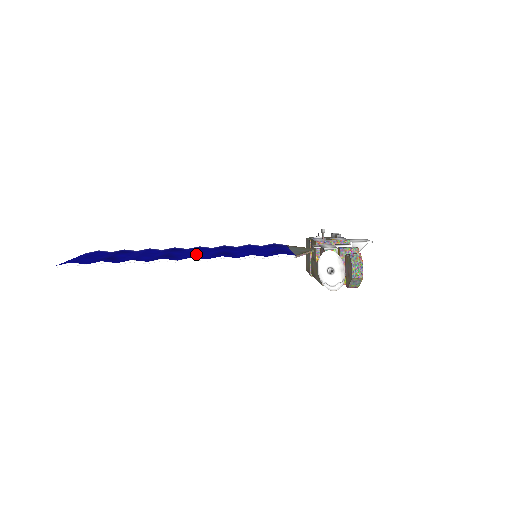
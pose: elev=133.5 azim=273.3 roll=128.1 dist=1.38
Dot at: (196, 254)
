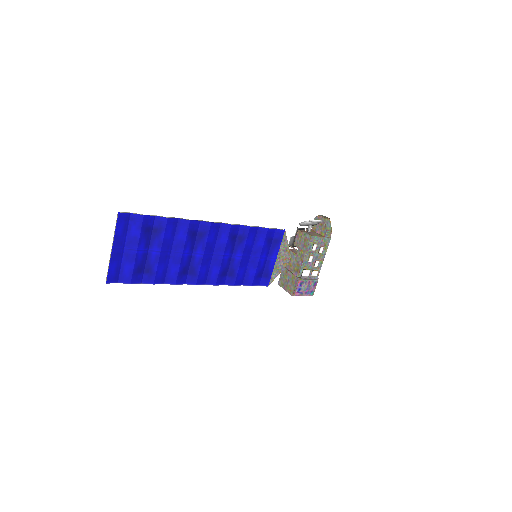
Dot at: (217, 239)
